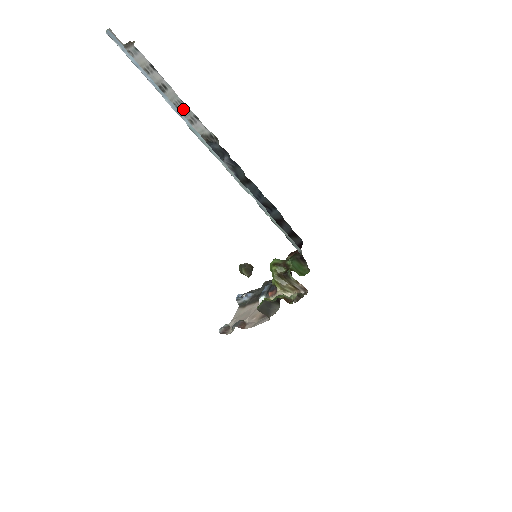
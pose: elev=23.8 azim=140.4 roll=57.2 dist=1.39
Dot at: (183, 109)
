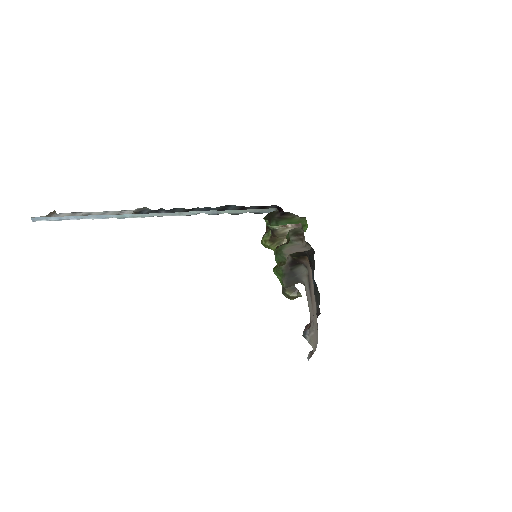
Dot at: (109, 214)
